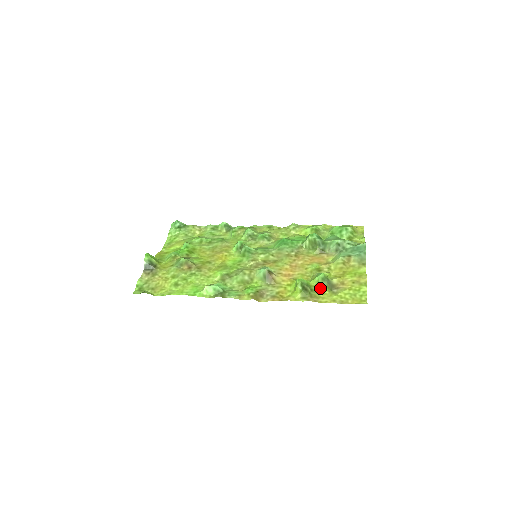
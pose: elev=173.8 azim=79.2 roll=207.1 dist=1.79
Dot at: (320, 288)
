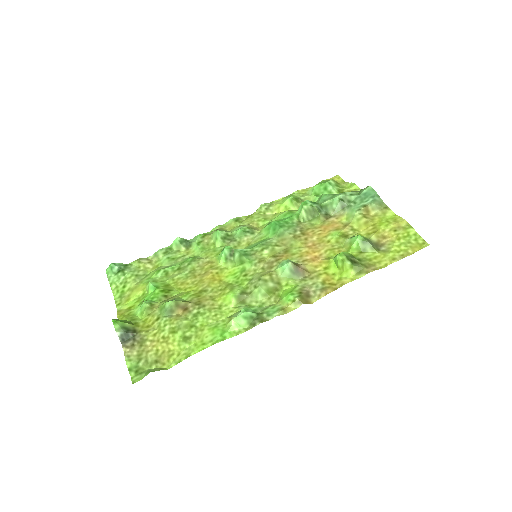
Dot at: (366, 253)
